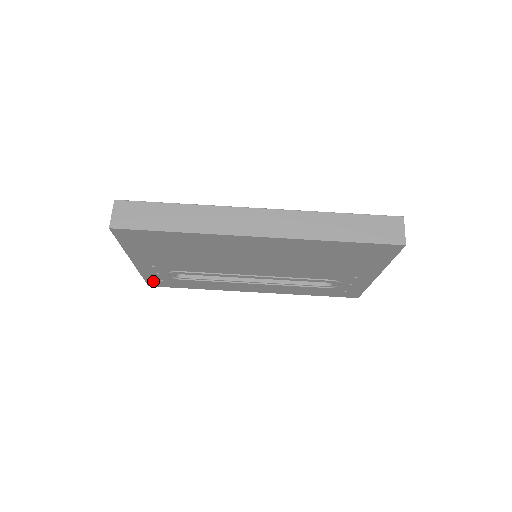
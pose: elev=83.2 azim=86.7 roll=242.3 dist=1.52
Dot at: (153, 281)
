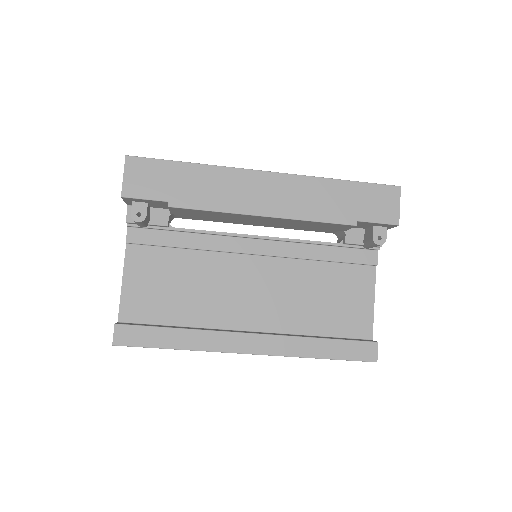
Dot at: occluded
